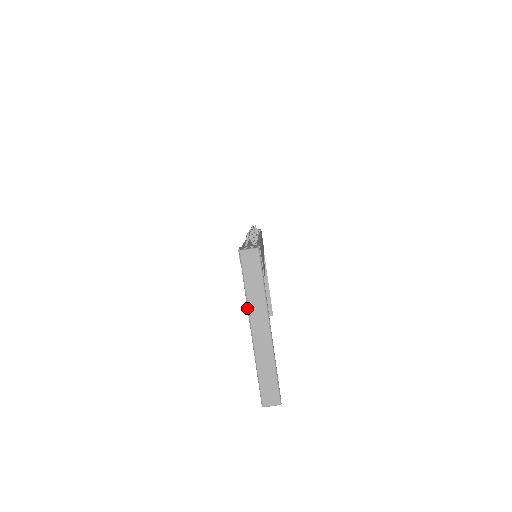
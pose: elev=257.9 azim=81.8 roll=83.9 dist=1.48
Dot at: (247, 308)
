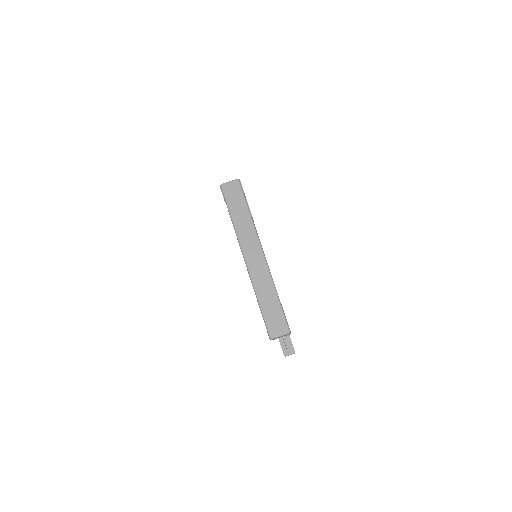
Dot at: occluded
